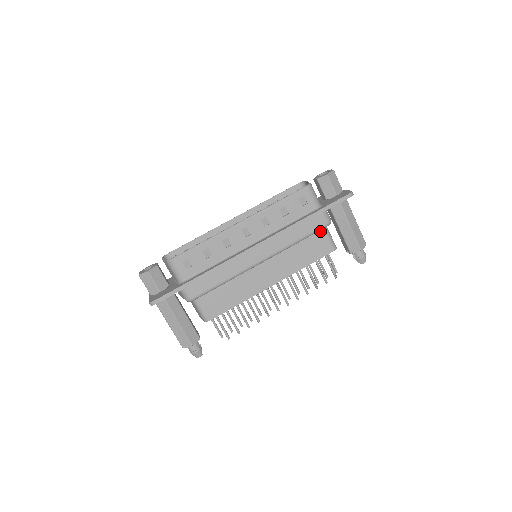
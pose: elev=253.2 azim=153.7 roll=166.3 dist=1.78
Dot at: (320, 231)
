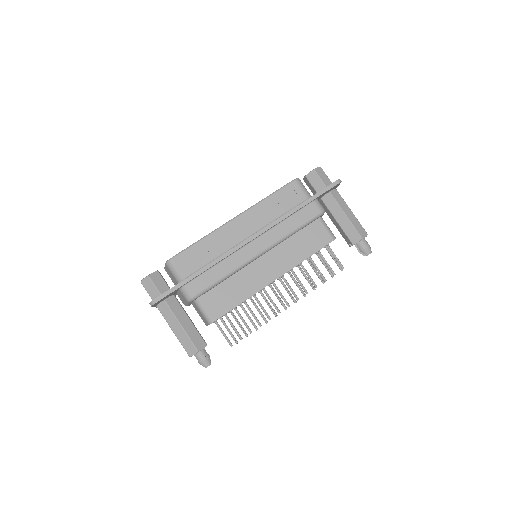
Dot at: (315, 222)
